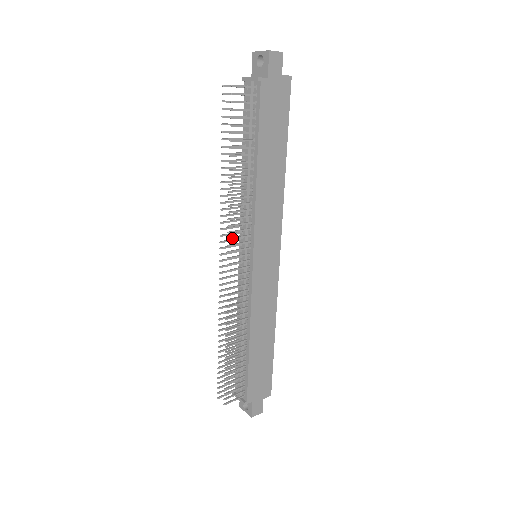
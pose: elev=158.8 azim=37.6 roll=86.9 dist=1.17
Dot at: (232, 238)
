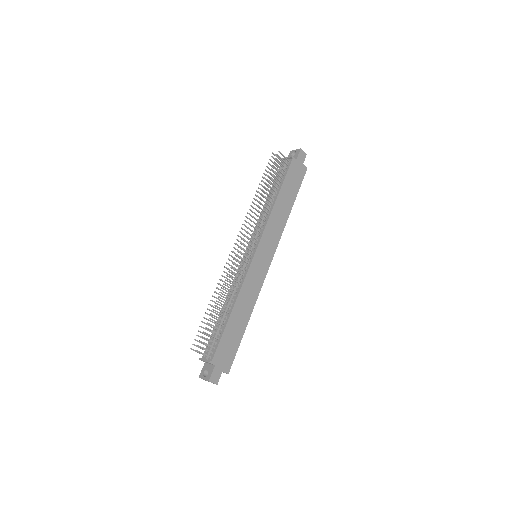
Dot at: (249, 228)
